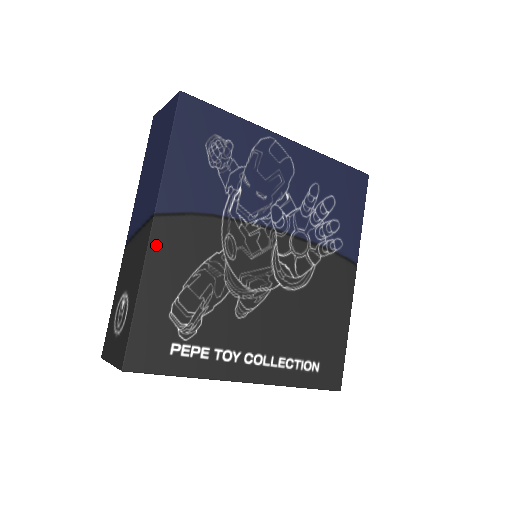
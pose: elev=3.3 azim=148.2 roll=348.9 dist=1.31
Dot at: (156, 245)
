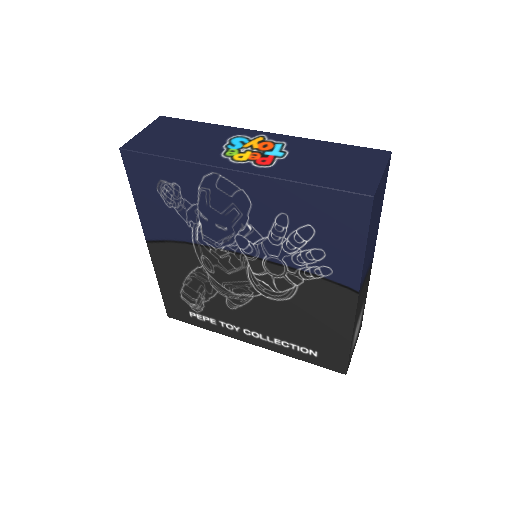
Dot at: (155, 259)
